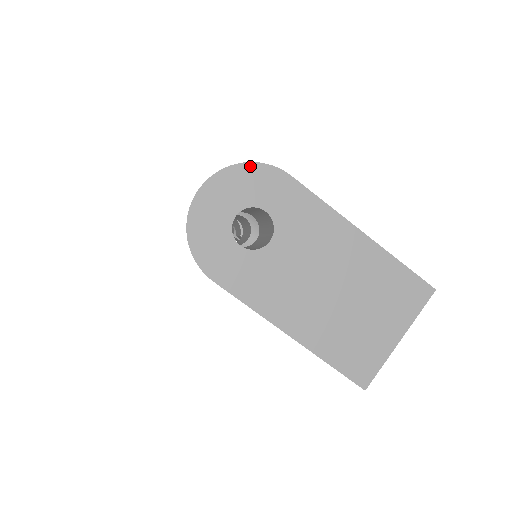
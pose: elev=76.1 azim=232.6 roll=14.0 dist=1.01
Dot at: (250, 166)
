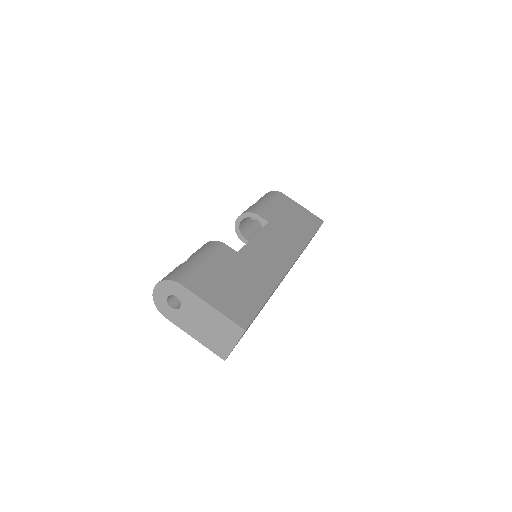
Dot at: (168, 281)
